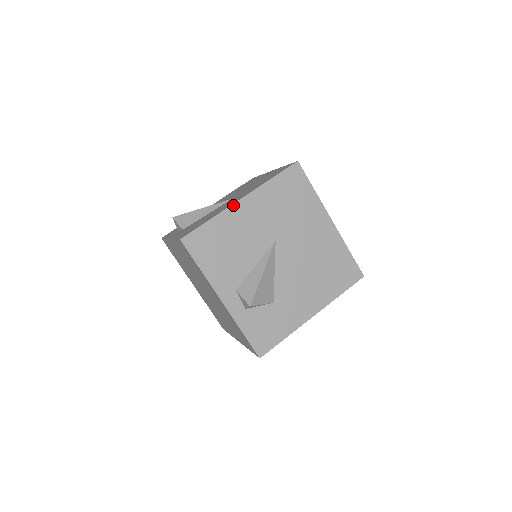
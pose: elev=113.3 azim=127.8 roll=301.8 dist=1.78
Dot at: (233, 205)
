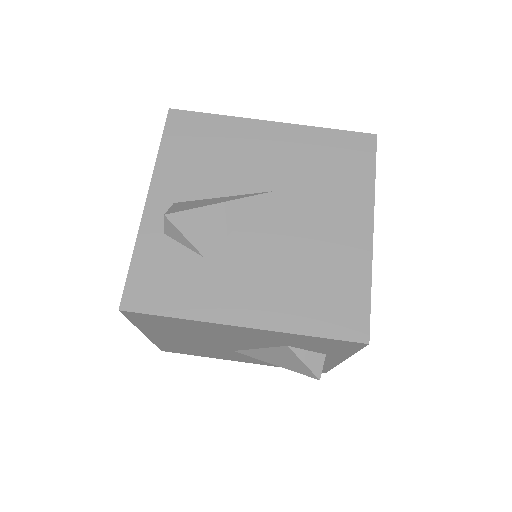
Dot at: (257, 120)
